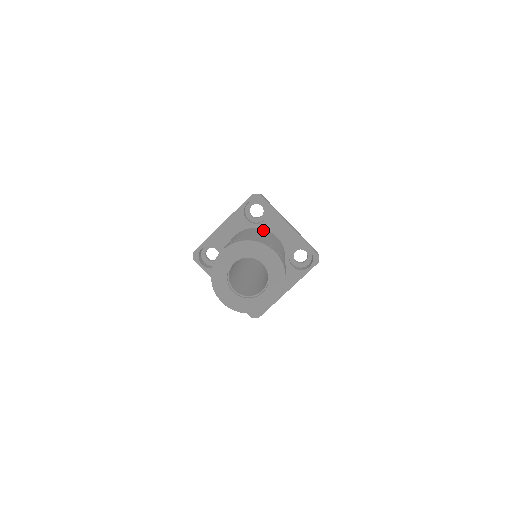
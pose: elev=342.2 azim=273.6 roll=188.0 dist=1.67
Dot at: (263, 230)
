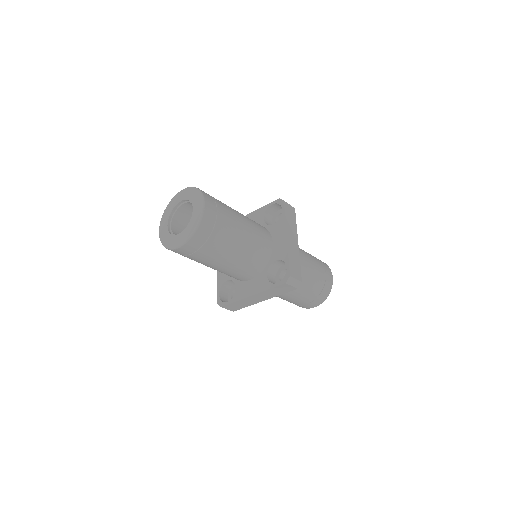
Dot at: (262, 227)
